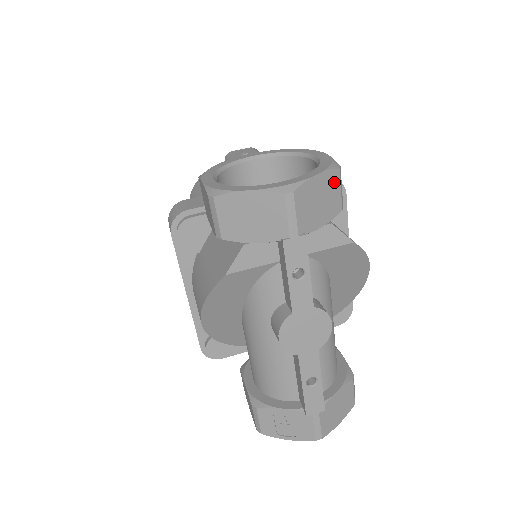
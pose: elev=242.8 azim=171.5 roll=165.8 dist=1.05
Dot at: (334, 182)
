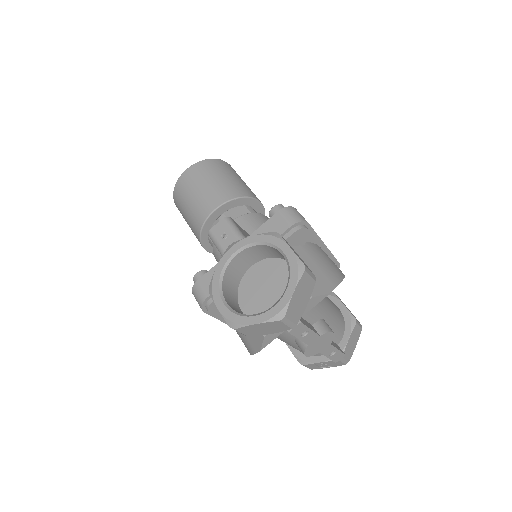
Dot at: (305, 279)
